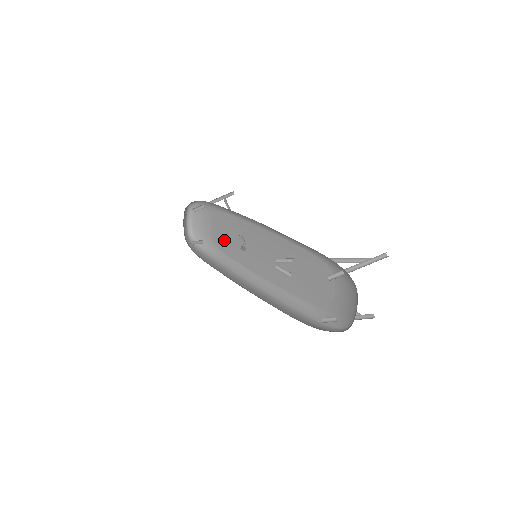
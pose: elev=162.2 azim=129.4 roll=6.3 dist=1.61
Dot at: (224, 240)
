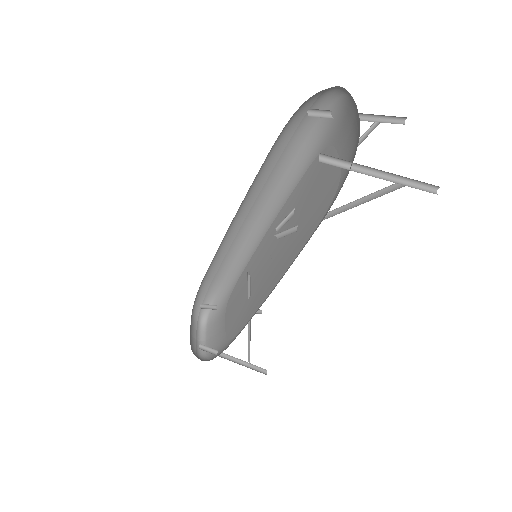
Dot at: (236, 319)
